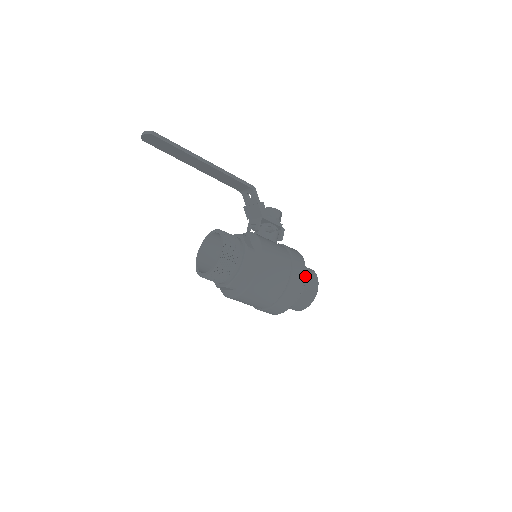
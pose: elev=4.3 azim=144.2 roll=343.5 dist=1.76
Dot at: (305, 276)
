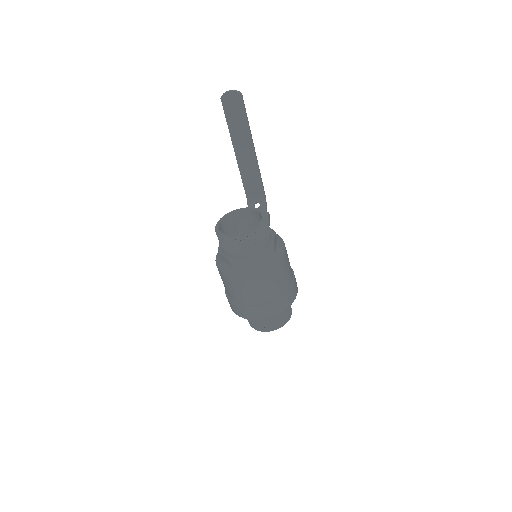
Dot at: (297, 287)
